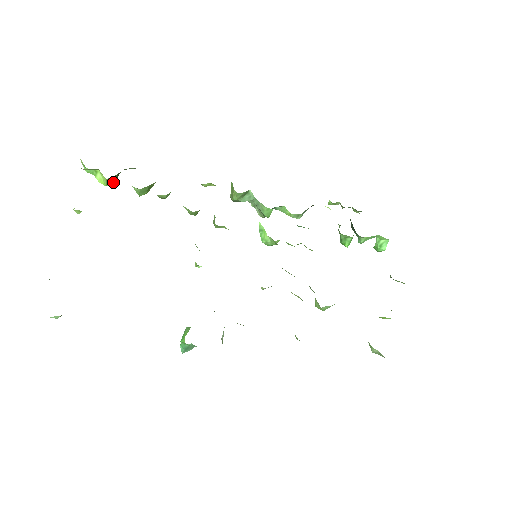
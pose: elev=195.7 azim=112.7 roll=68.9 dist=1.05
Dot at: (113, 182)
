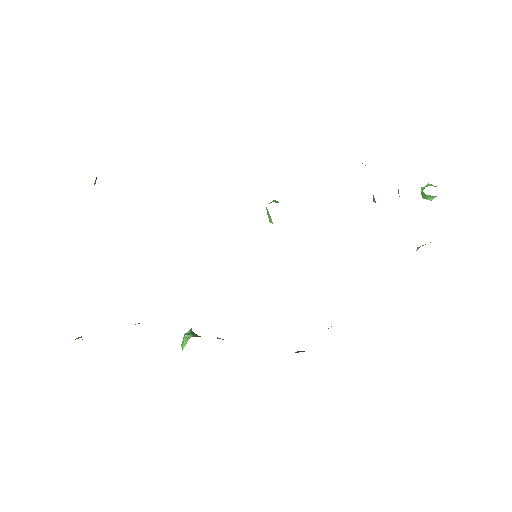
Dot at: occluded
